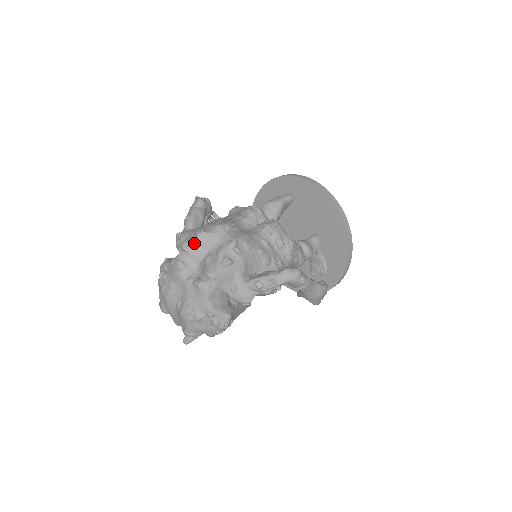
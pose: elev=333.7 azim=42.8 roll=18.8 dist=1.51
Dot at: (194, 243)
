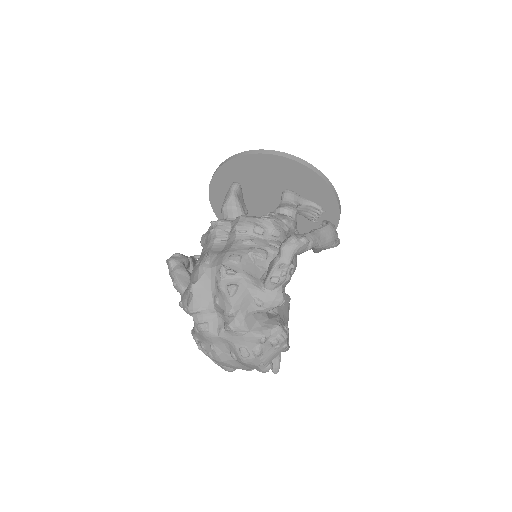
Dot at: (195, 300)
